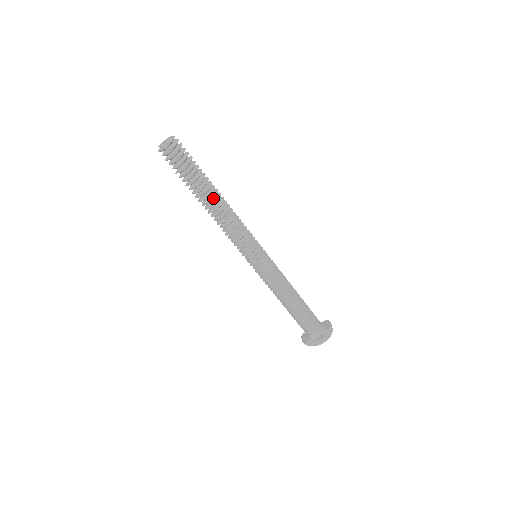
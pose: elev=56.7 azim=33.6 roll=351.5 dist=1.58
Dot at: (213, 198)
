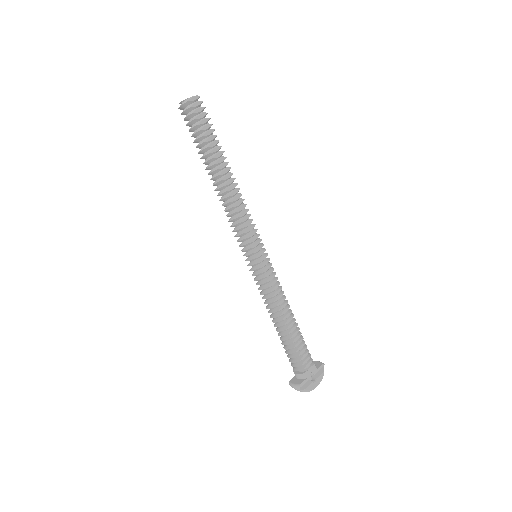
Dot at: (228, 169)
